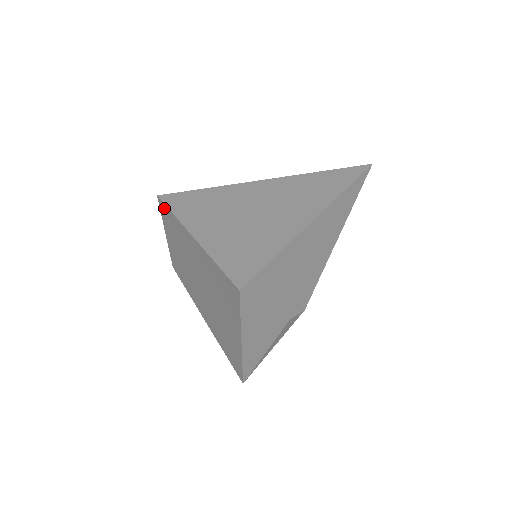
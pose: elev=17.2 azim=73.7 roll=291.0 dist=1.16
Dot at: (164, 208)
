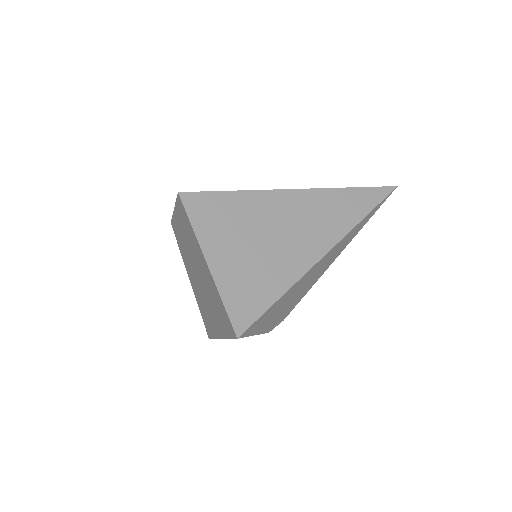
Dot at: (182, 207)
